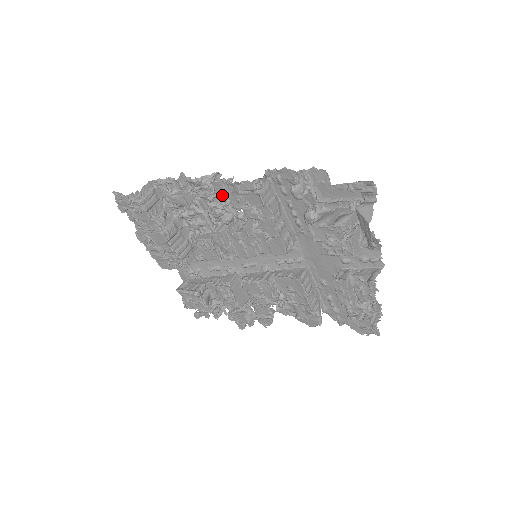
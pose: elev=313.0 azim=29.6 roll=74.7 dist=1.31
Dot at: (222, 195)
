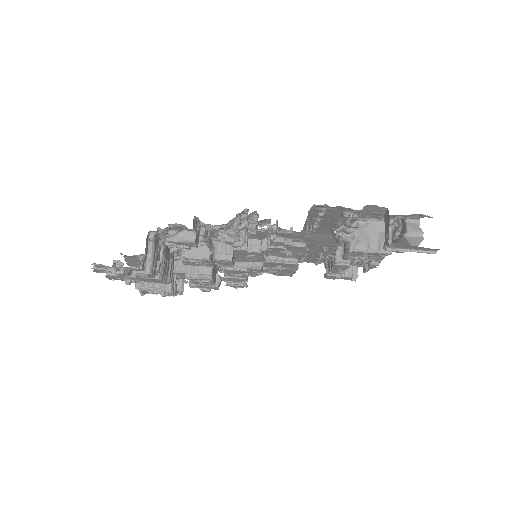
Dot at: (239, 224)
